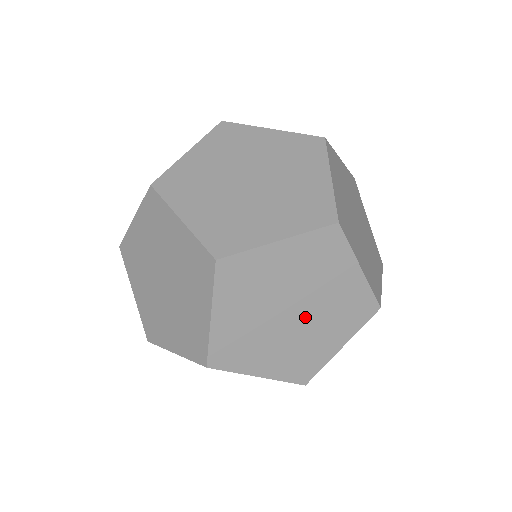
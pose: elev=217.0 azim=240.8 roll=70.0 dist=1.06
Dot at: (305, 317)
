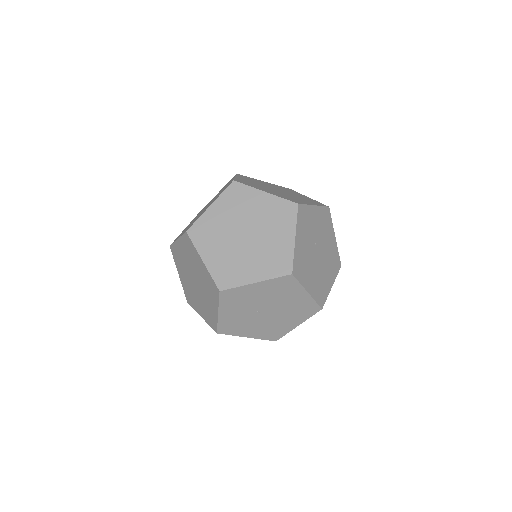
Dot at: (255, 233)
